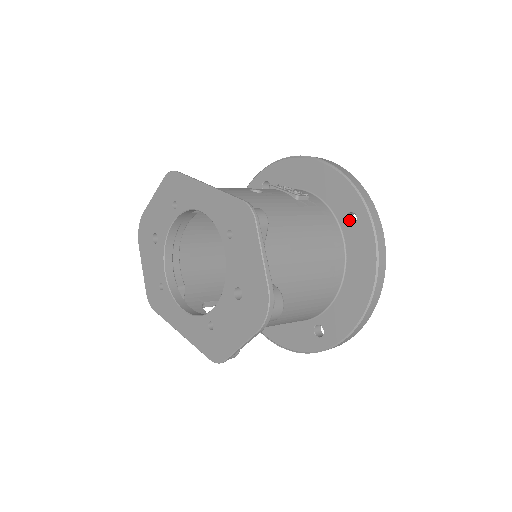
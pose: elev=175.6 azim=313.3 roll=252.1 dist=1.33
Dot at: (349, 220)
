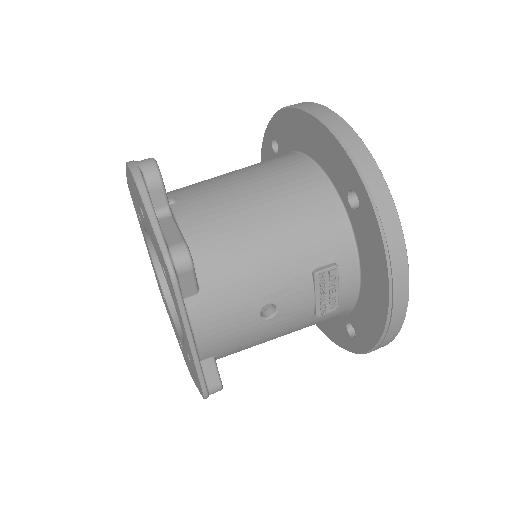
Dot at: occluded
